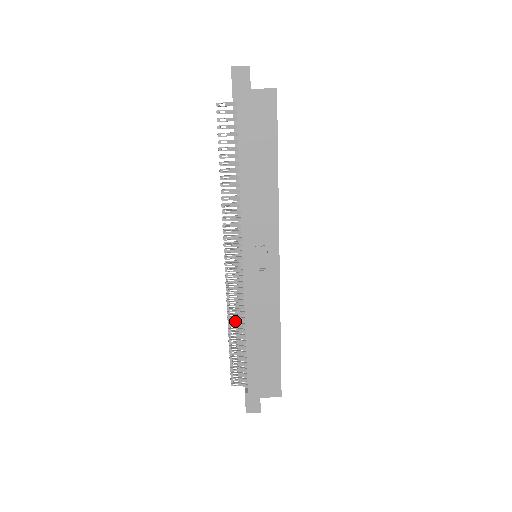
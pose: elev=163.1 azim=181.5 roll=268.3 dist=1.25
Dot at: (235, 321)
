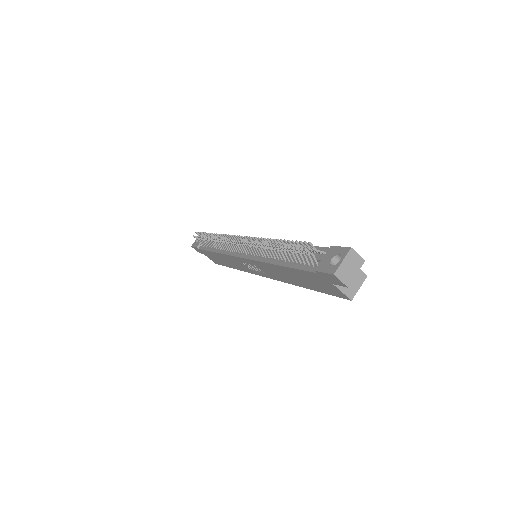
Dot at: occluded
